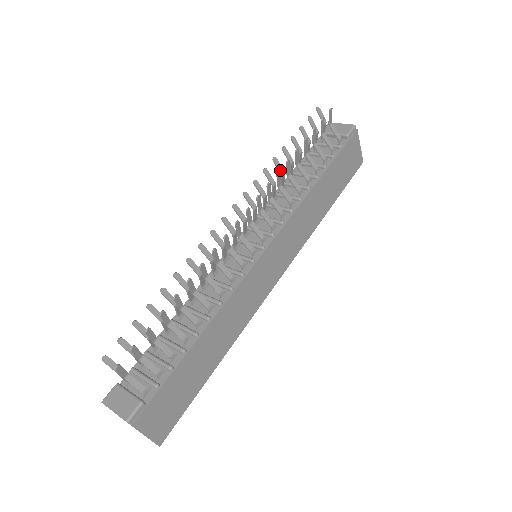
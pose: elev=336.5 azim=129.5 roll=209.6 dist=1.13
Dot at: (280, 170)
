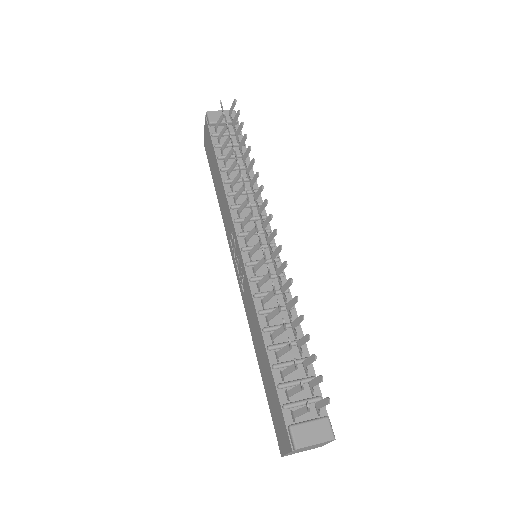
Dot at: occluded
